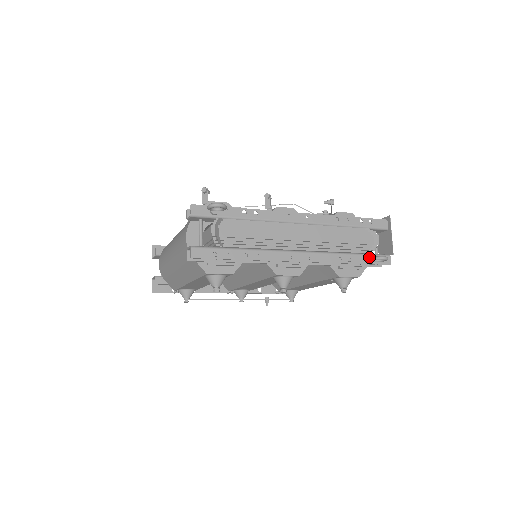
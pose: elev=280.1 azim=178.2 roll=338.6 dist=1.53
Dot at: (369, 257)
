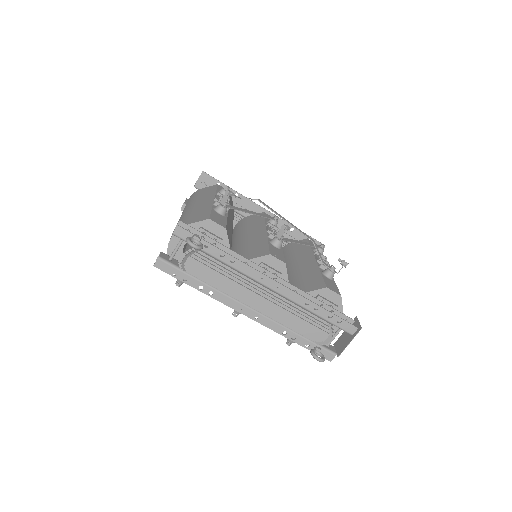
Dot at: (314, 346)
